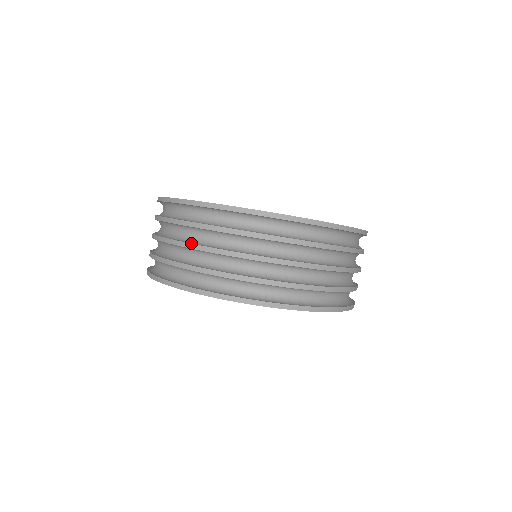
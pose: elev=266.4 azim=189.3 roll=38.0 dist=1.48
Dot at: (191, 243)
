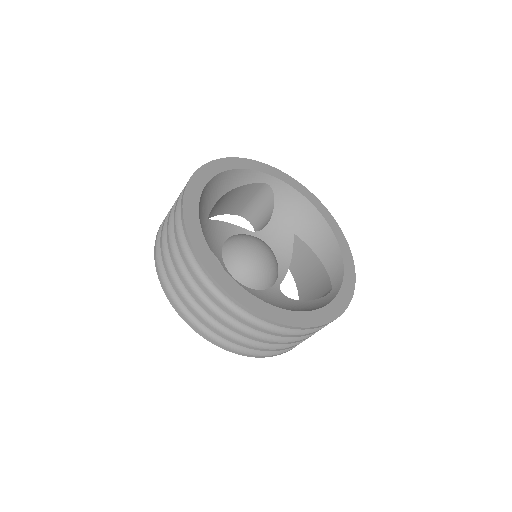
Dot at: (185, 281)
